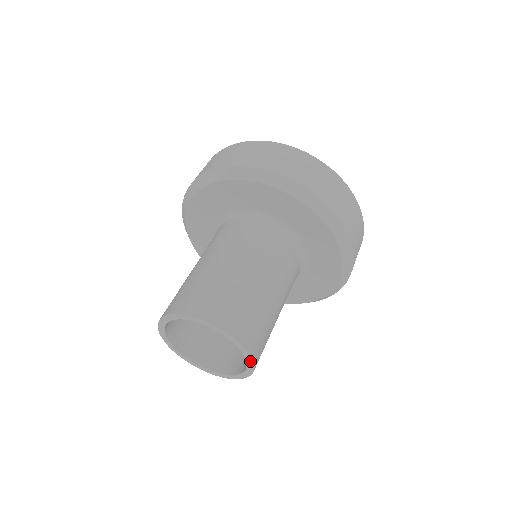
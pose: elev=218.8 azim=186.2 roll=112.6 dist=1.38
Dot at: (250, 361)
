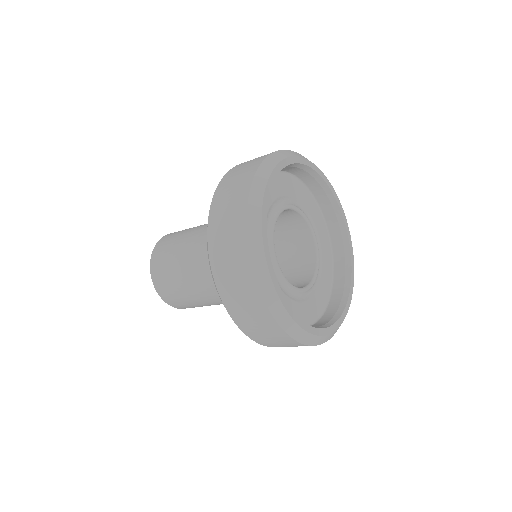
Dot at: occluded
